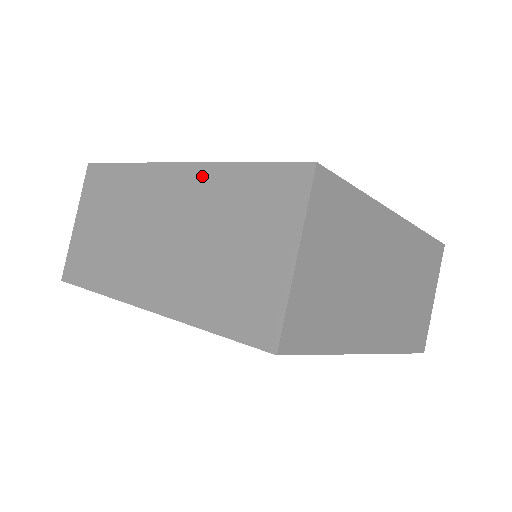
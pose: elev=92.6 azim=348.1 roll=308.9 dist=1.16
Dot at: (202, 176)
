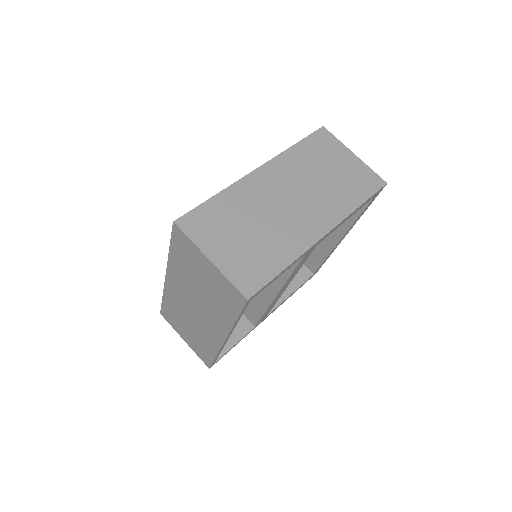
Dot at: (282, 161)
